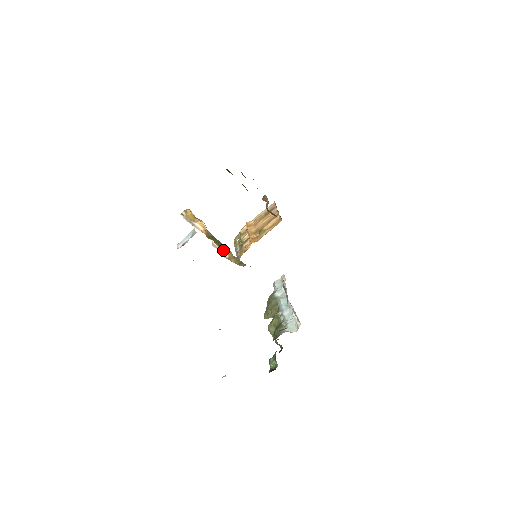
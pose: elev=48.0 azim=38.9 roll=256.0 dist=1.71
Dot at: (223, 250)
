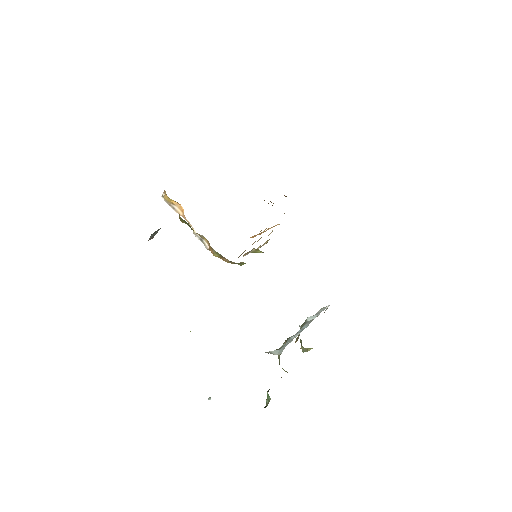
Dot at: (203, 239)
